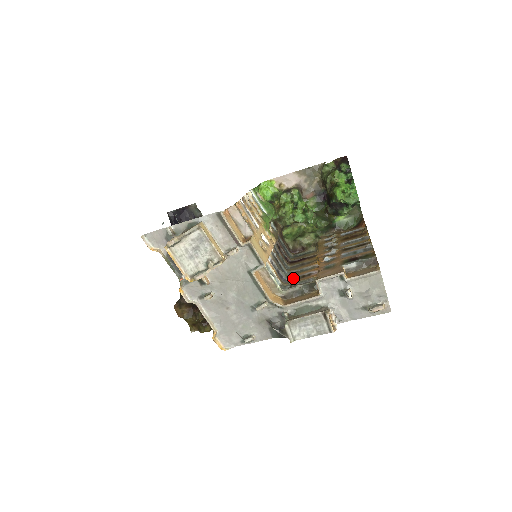
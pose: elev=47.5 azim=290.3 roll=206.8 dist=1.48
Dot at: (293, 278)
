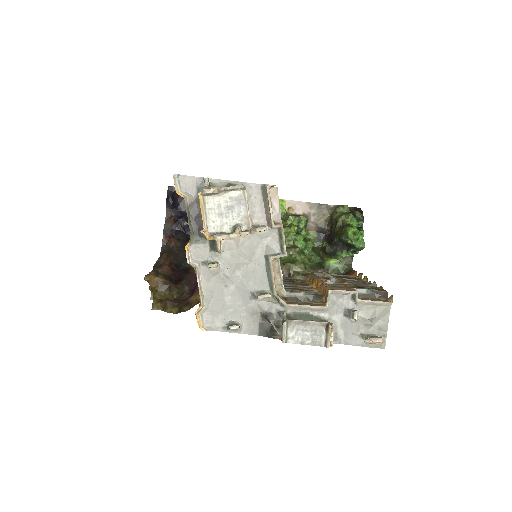
Dot at: (291, 288)
